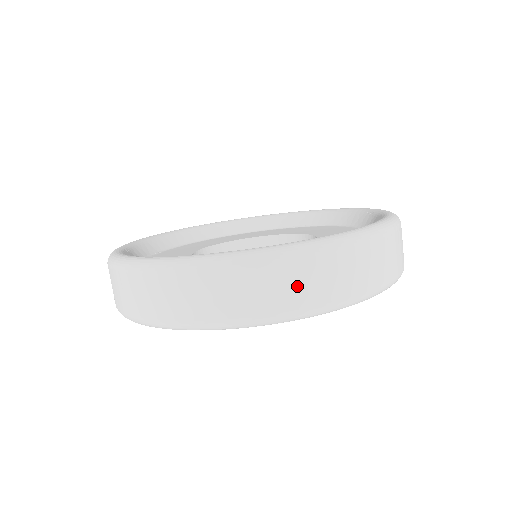
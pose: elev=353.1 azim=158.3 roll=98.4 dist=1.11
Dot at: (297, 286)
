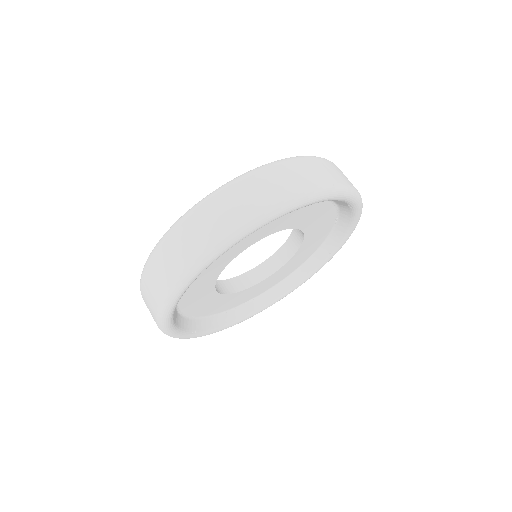
Dot at: (161, 273)
